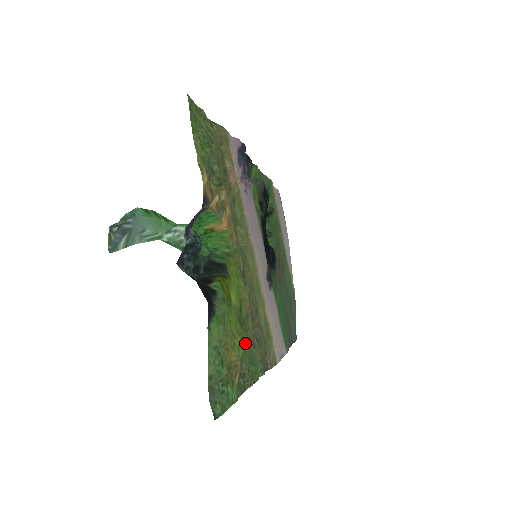
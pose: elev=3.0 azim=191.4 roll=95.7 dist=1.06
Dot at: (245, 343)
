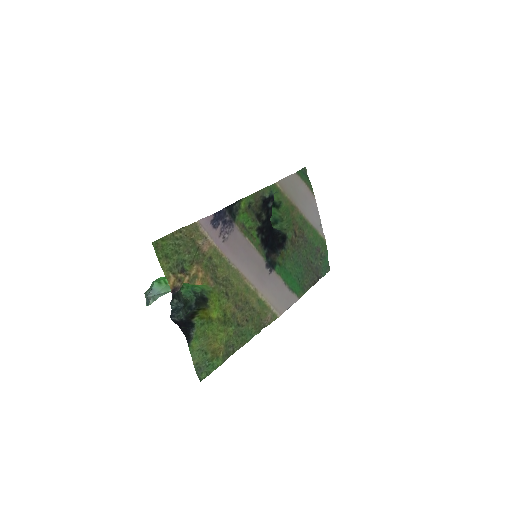
Dot at: (229, 332)
